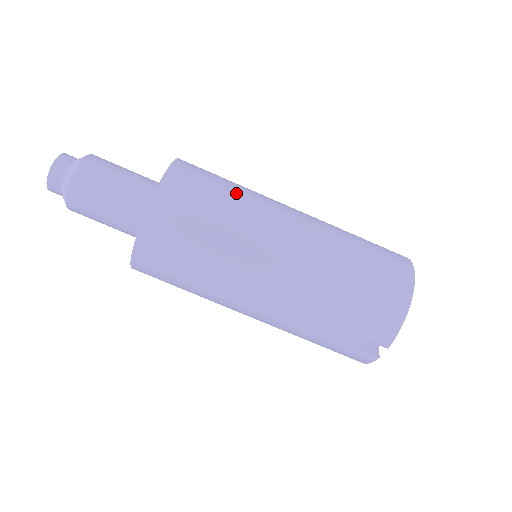
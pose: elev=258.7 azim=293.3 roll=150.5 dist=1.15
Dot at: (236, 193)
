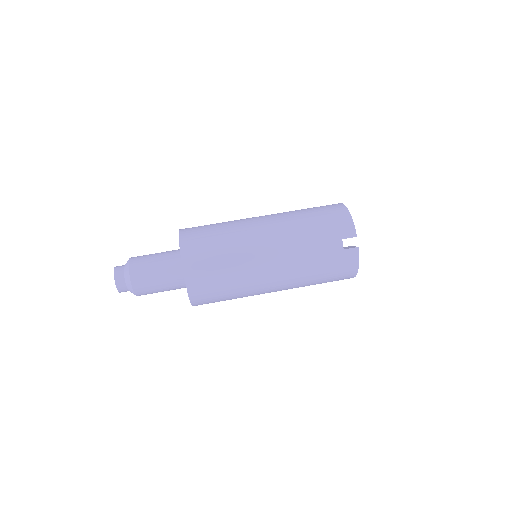
Dot at: (222, 222)
